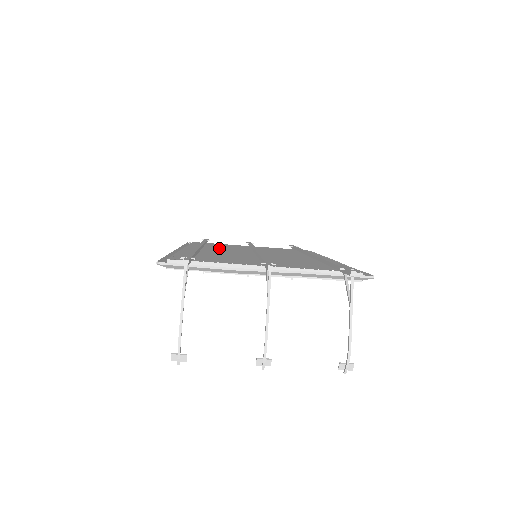
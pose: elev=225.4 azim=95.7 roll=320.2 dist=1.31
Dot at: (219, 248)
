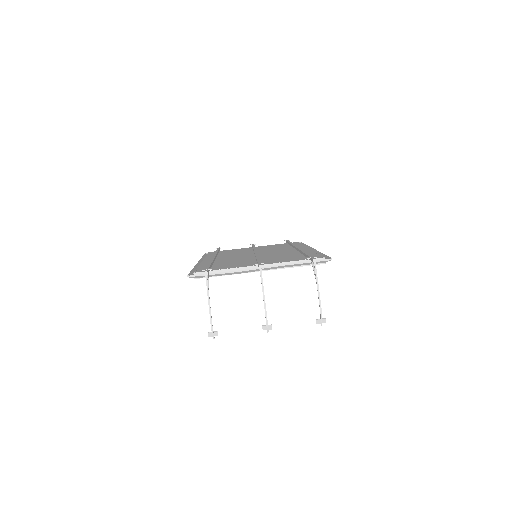
Dot at: occluded
